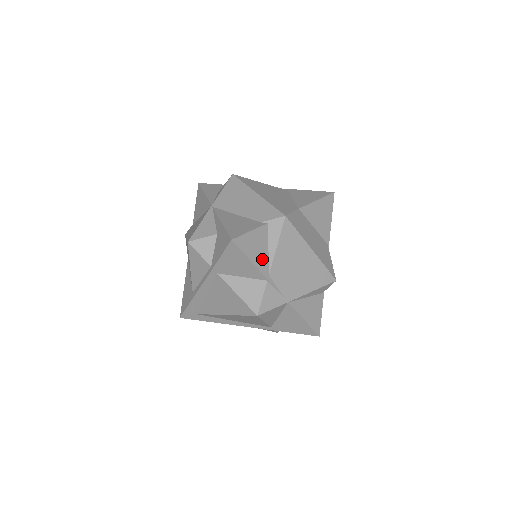
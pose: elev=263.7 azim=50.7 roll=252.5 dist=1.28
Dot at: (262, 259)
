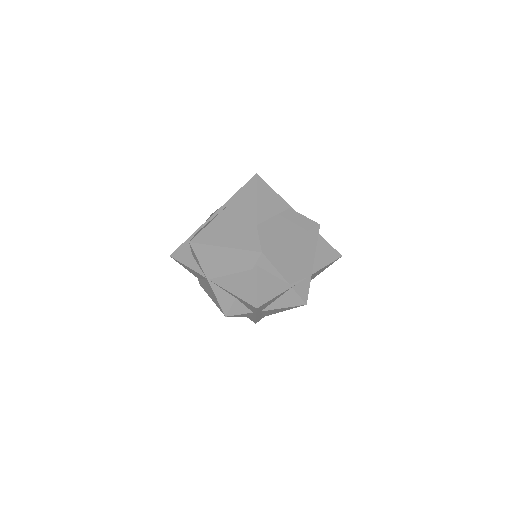
Dot at: (277, 285)
